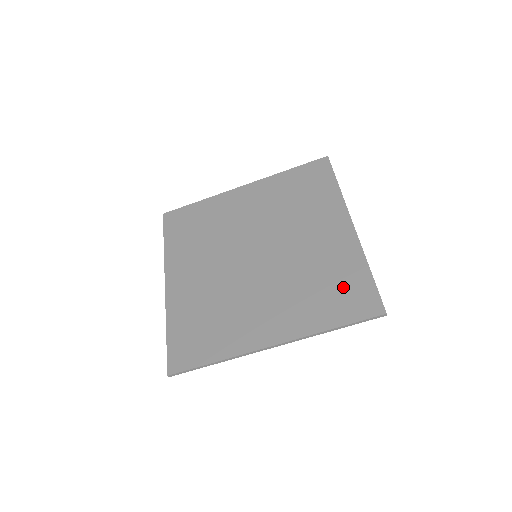
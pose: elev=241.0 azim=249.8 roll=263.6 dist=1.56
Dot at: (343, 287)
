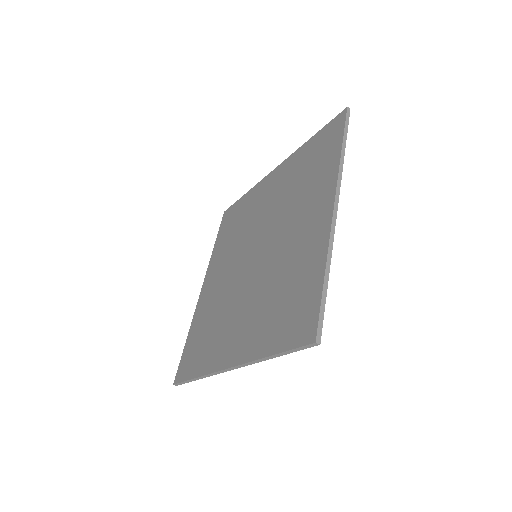
Dot at: (295, 299)
